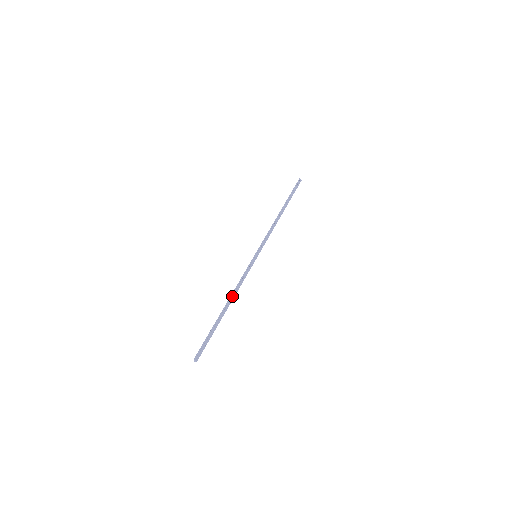
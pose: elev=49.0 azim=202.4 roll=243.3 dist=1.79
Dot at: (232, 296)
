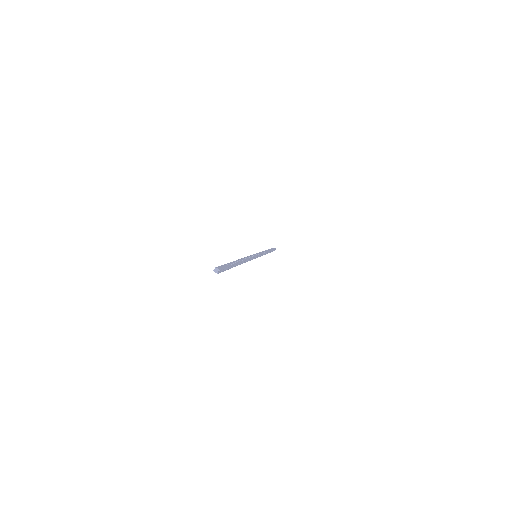
Dot at: (242, 259)
